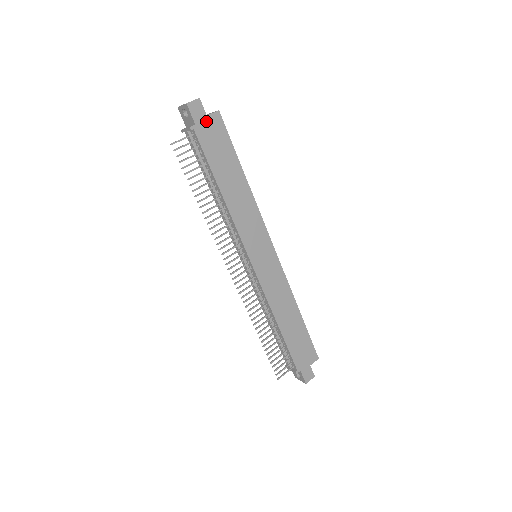
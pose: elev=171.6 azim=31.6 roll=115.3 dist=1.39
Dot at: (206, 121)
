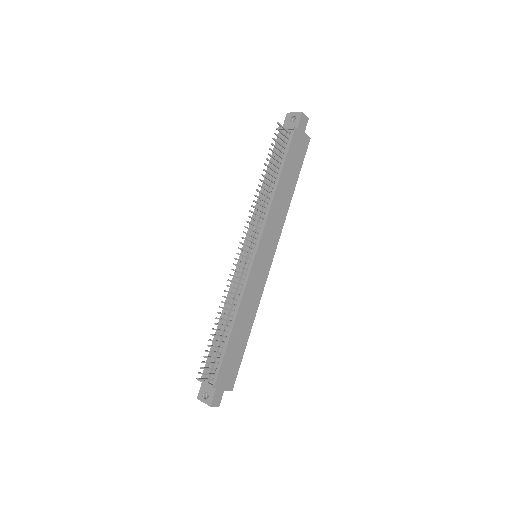
Dot at: (302, 134)
